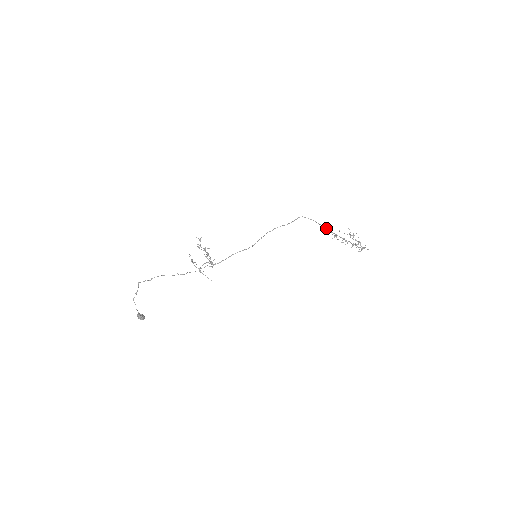
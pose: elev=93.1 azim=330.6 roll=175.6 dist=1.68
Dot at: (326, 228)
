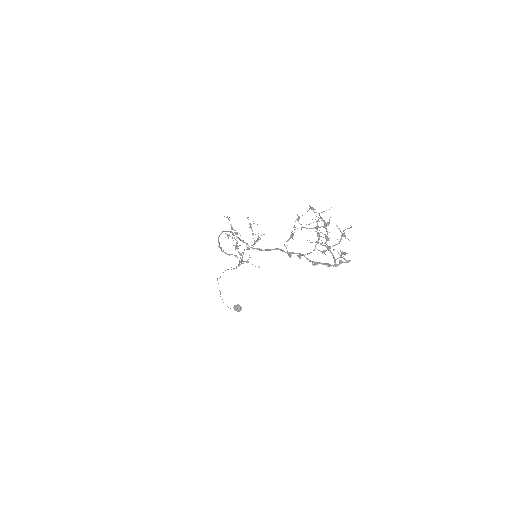
Dot at: (252, 248)
